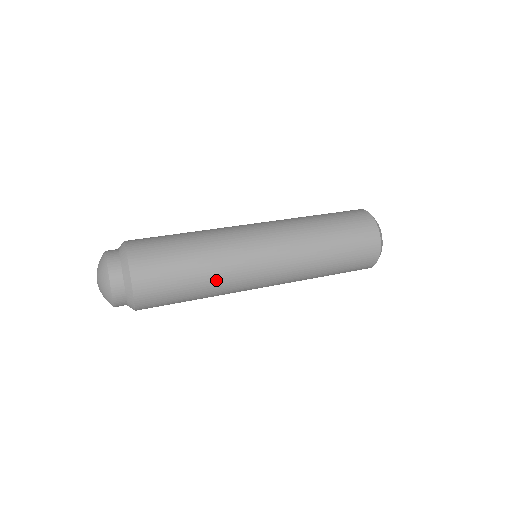
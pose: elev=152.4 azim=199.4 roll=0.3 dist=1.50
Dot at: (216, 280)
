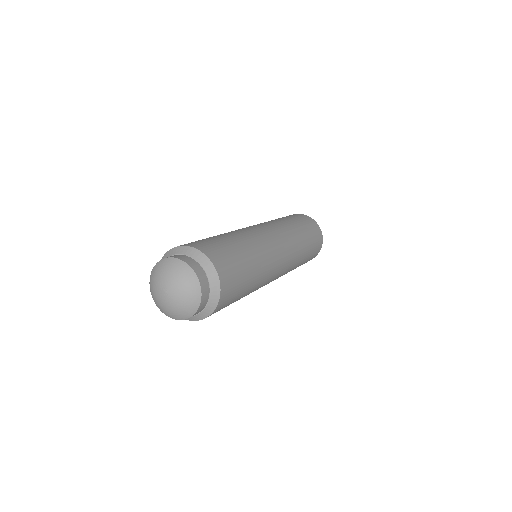
Dot at: (259, 257)
